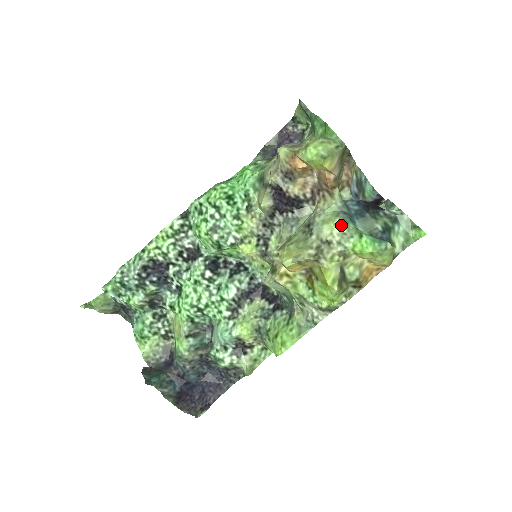
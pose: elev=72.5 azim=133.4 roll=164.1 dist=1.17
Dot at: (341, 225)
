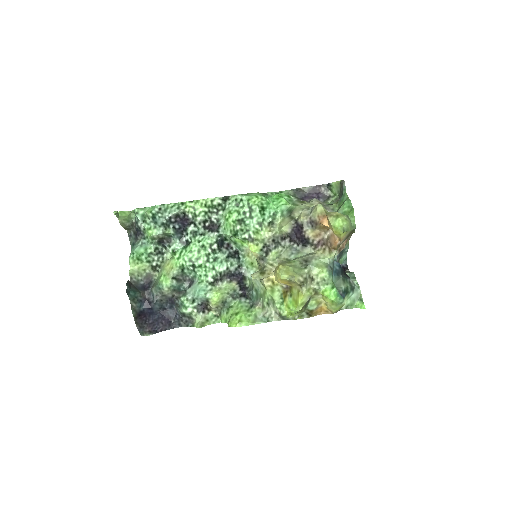
Dot at: (326, 274)
